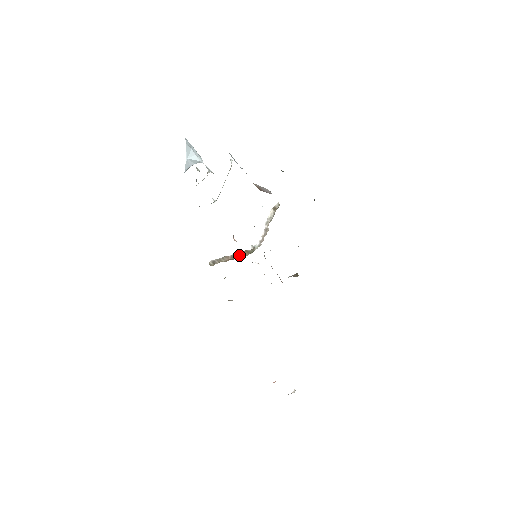
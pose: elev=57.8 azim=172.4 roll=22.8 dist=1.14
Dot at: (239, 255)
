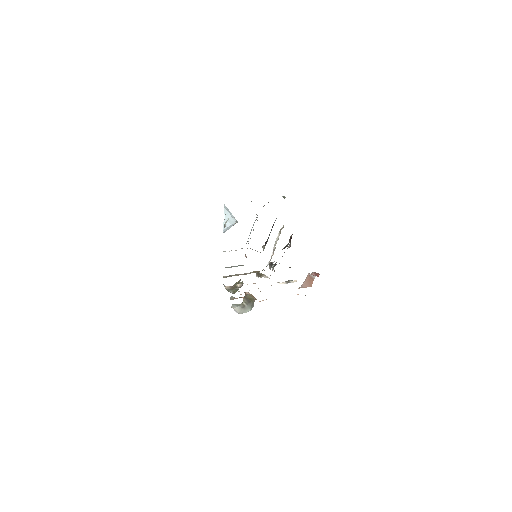
Dot at: occluded
